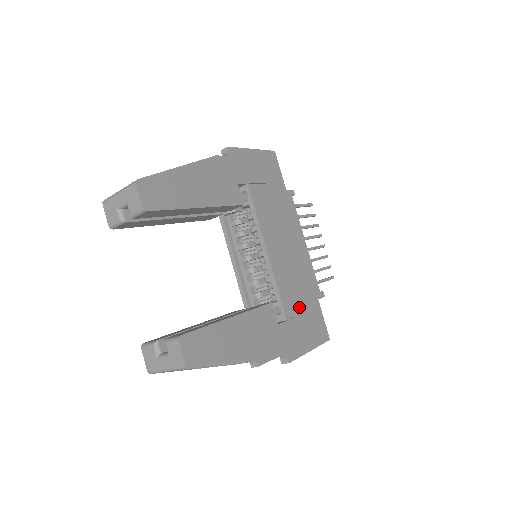
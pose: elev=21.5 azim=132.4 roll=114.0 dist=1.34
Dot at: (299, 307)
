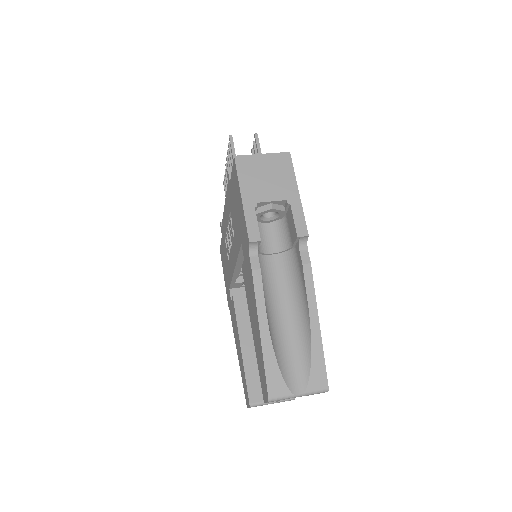
Dot at: occluded
